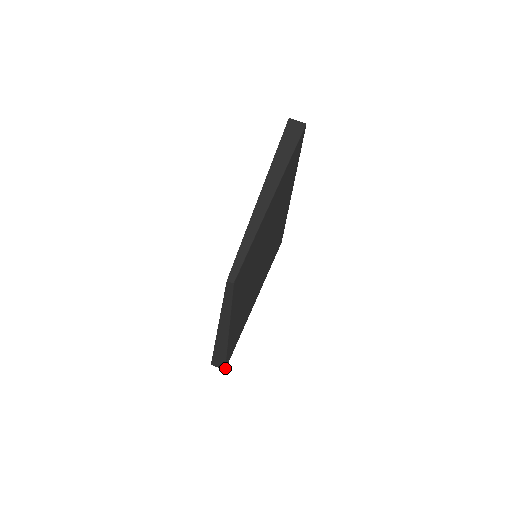
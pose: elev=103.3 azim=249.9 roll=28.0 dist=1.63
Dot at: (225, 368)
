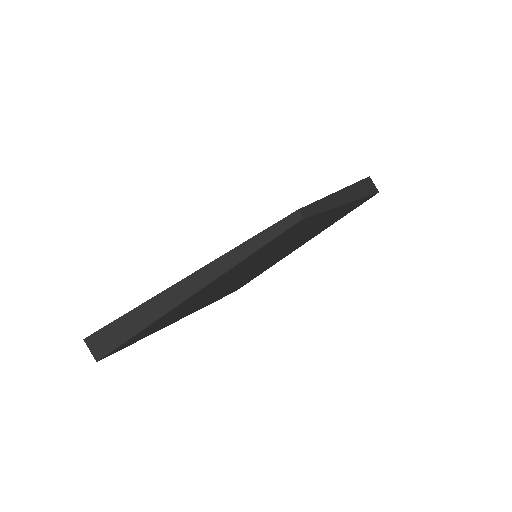
Dot at: (101, 358)
